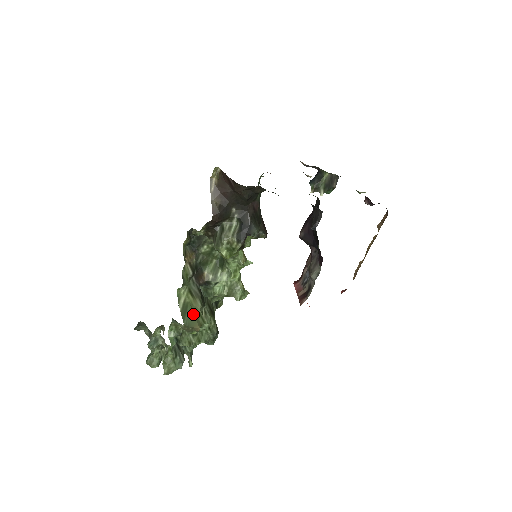
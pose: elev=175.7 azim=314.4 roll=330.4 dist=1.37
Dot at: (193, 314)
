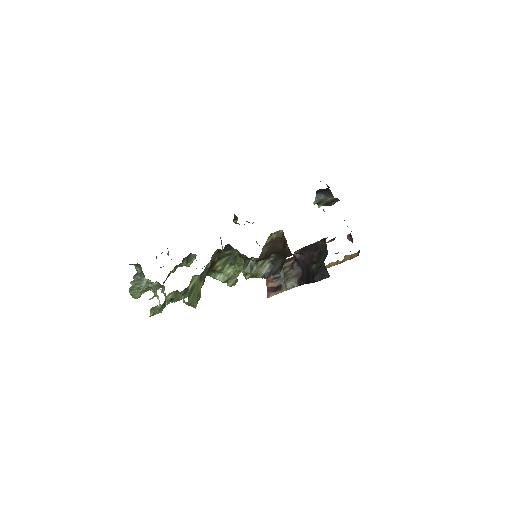
Dot at: (196, 294)
